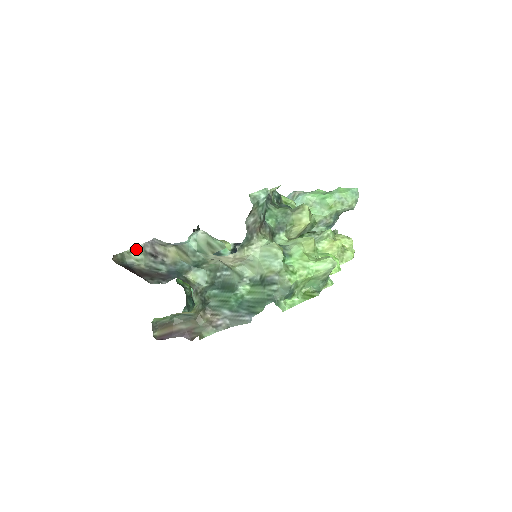
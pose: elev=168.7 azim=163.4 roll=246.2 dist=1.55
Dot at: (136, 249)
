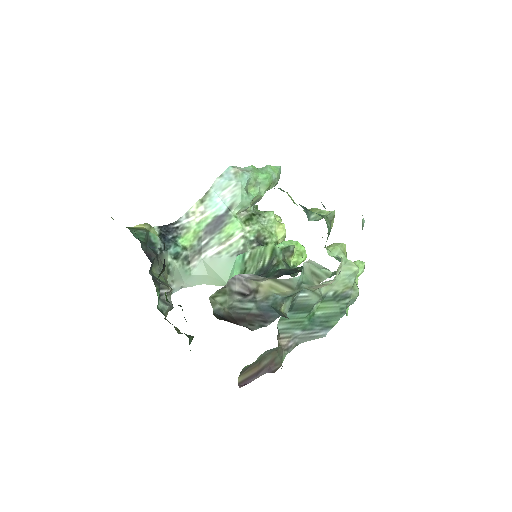
Dot at: (221, 290)
